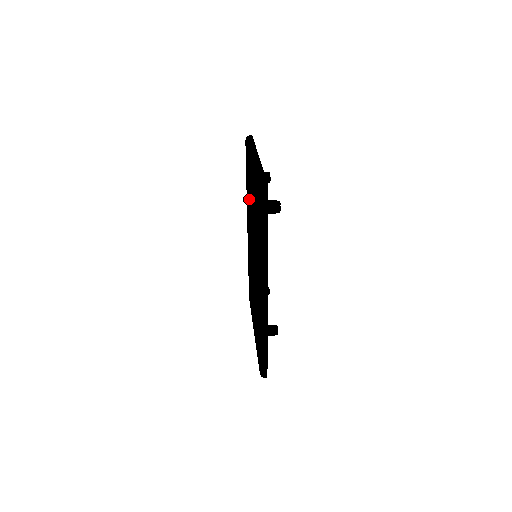
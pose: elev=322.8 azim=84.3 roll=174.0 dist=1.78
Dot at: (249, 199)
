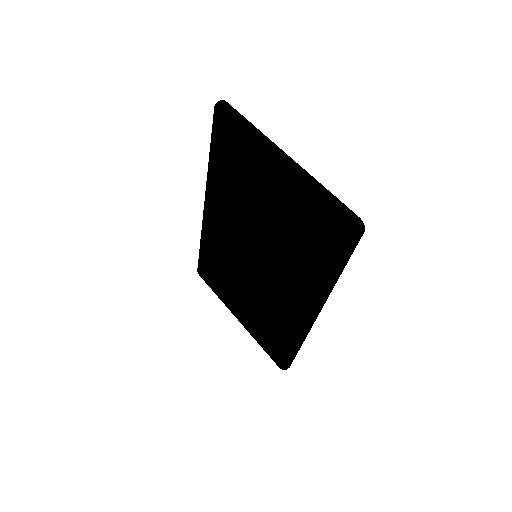
Dot at: (241, 193)
